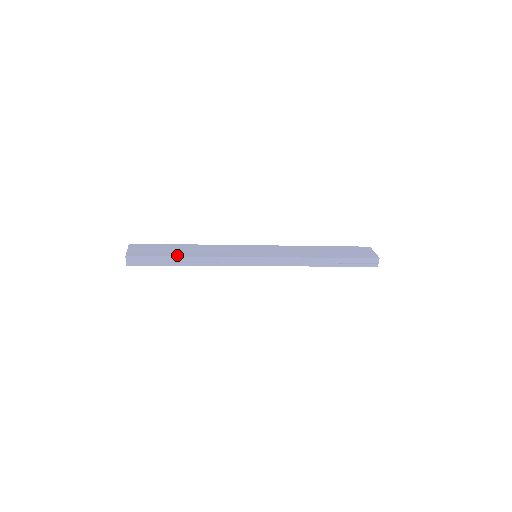
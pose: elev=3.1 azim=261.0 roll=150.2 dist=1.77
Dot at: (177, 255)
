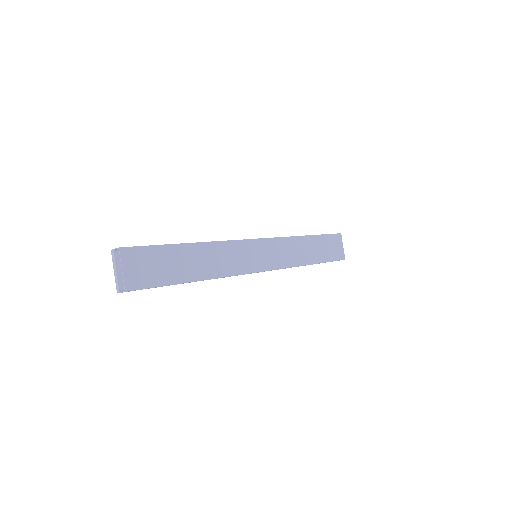
Dot at: (187, 279)
